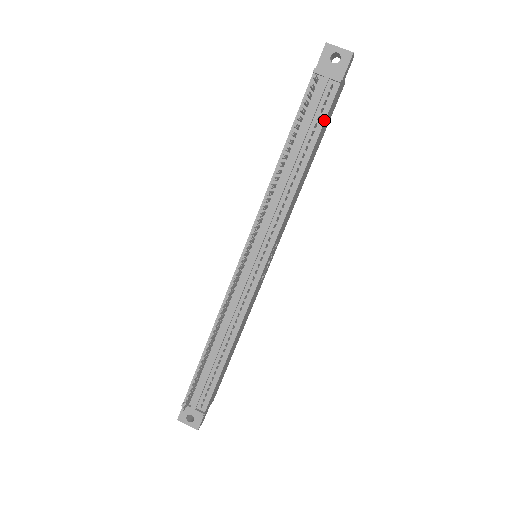
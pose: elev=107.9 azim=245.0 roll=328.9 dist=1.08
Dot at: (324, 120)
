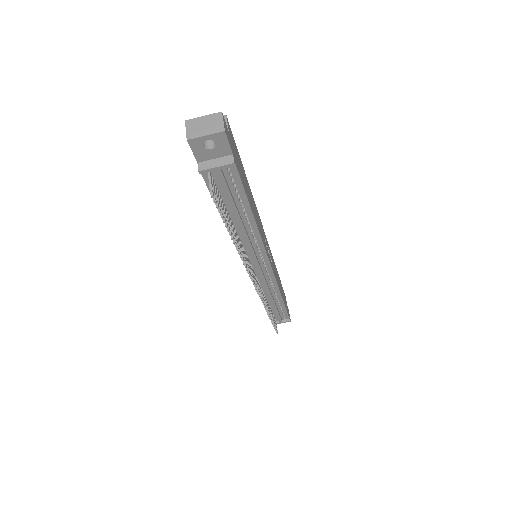
Dot at: (243, 189)
